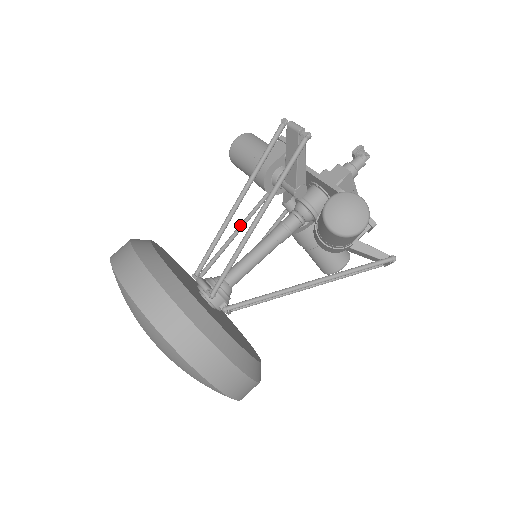
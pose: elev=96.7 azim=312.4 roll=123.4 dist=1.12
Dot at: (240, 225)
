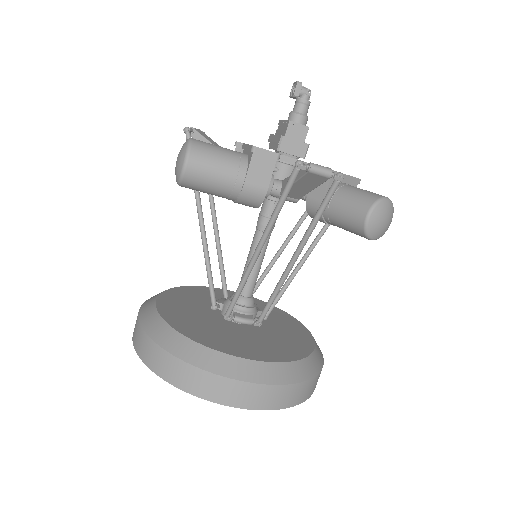
Dot at: (202, 226)
